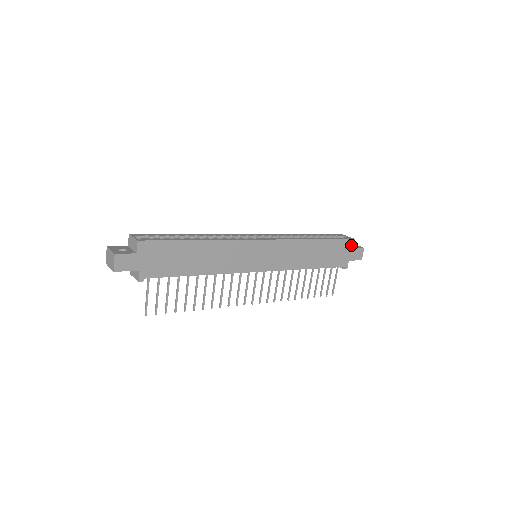
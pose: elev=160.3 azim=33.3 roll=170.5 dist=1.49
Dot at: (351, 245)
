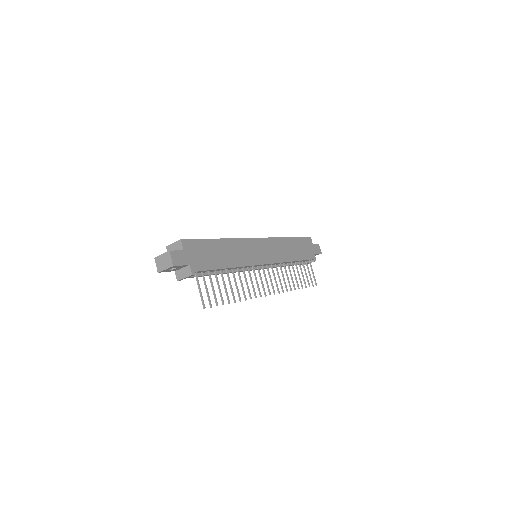
Dot at: (310, 242)
